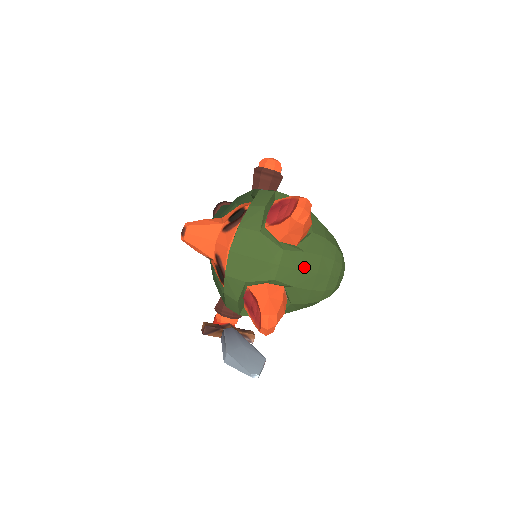
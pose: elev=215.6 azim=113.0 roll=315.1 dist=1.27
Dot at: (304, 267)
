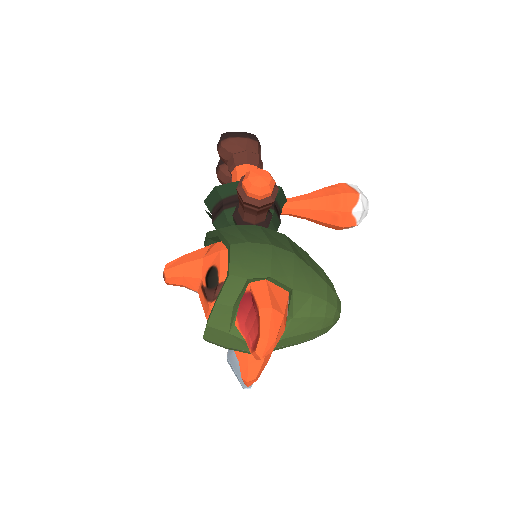
Dot at: (283, 345)
